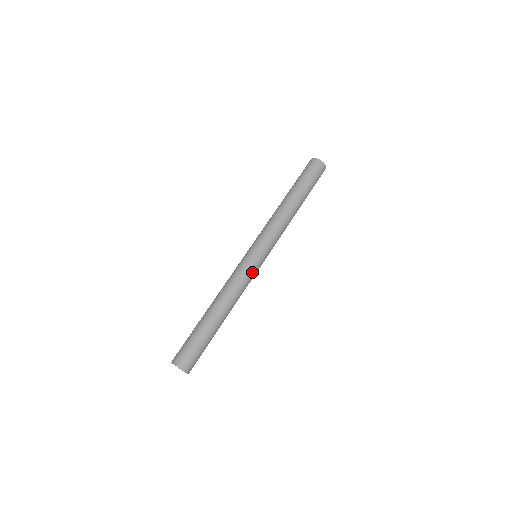
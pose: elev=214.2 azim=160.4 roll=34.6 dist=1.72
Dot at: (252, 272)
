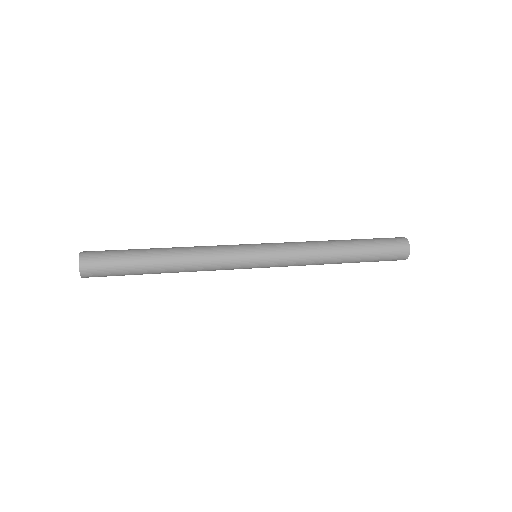
Dot at: (235, 264)
